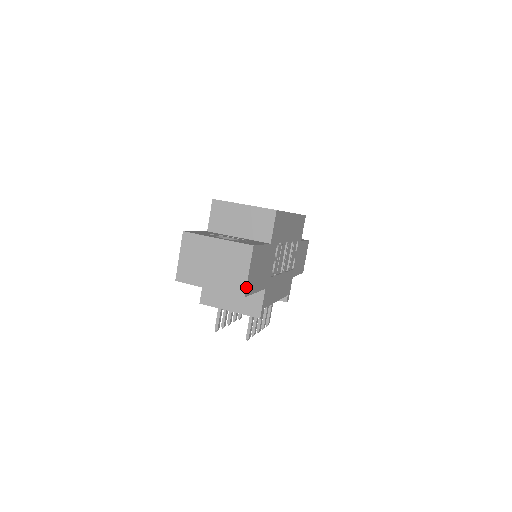
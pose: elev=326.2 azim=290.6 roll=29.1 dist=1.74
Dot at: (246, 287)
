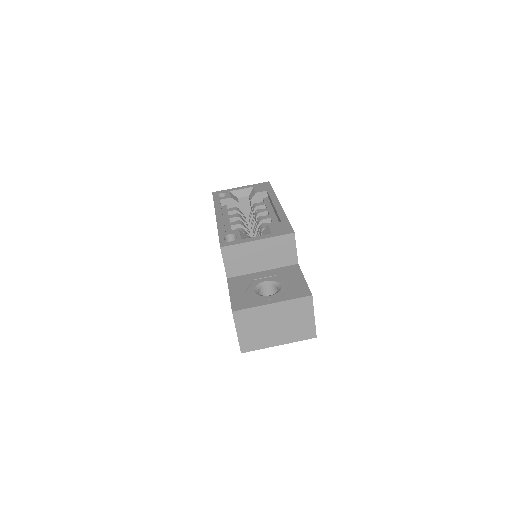
Dot at: (315, 329)
